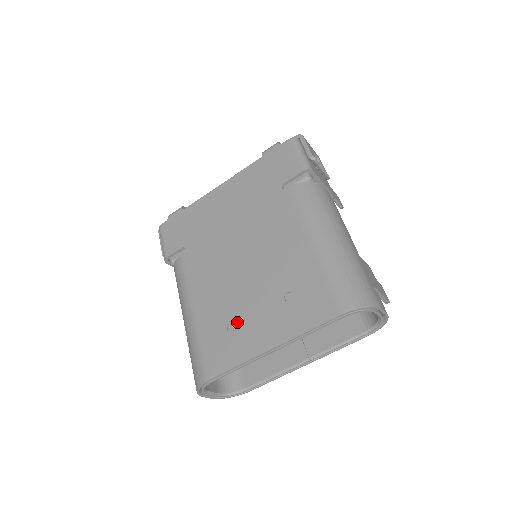
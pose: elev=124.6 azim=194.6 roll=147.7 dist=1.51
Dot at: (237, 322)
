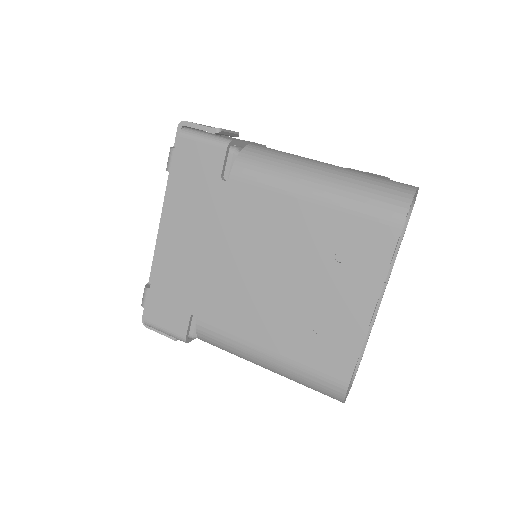
Dot at: (318, 320)
